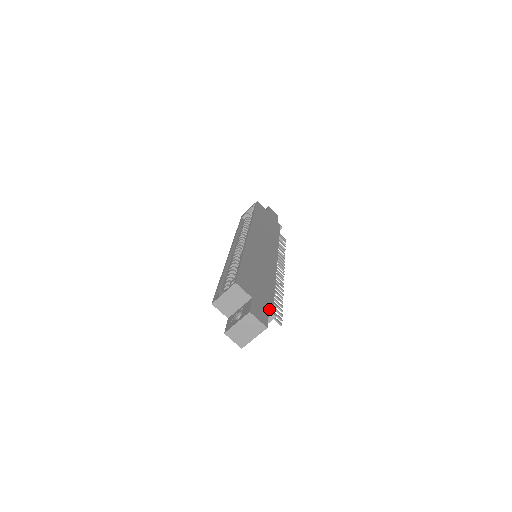
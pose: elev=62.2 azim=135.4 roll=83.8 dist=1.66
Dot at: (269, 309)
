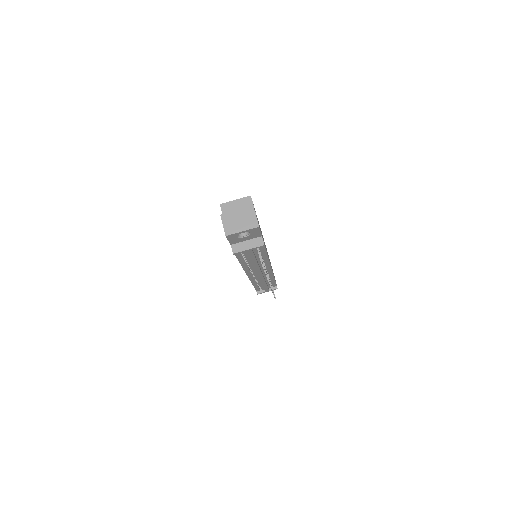
Dot at: occluded
